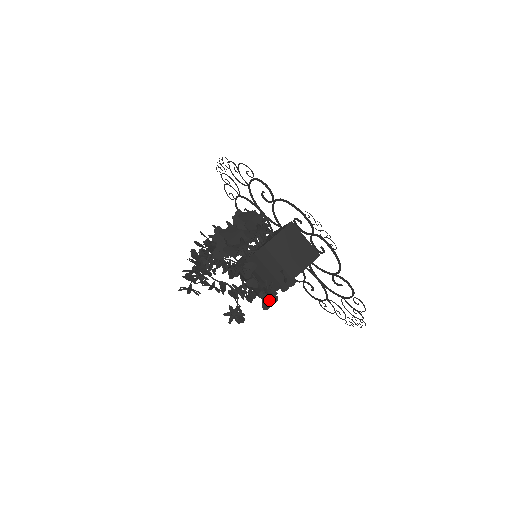
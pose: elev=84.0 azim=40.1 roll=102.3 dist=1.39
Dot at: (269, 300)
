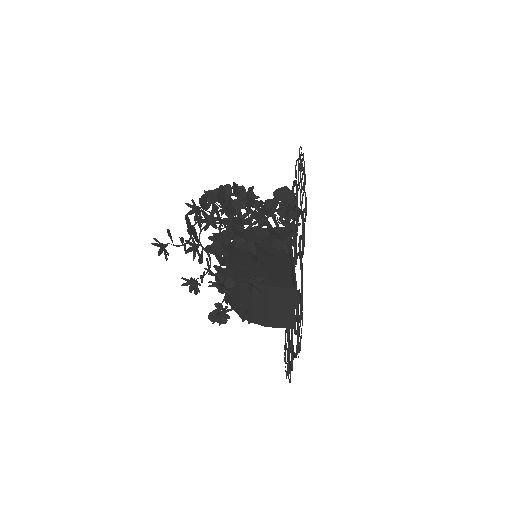
Dot at: occluded
